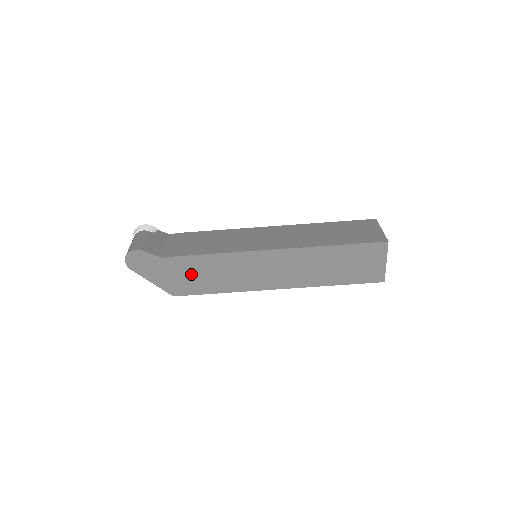
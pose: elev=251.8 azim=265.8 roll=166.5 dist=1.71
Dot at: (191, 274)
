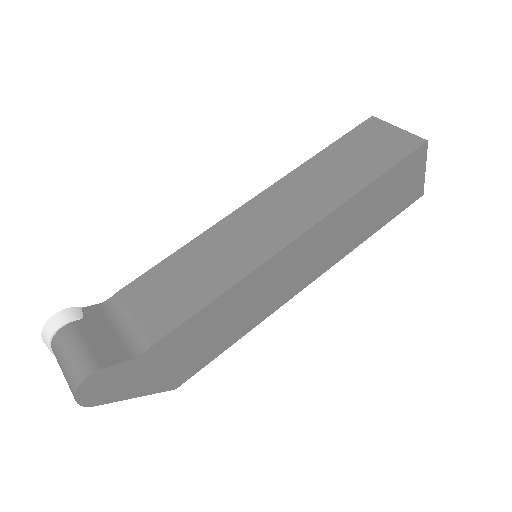
Dot at: (192, 345)
